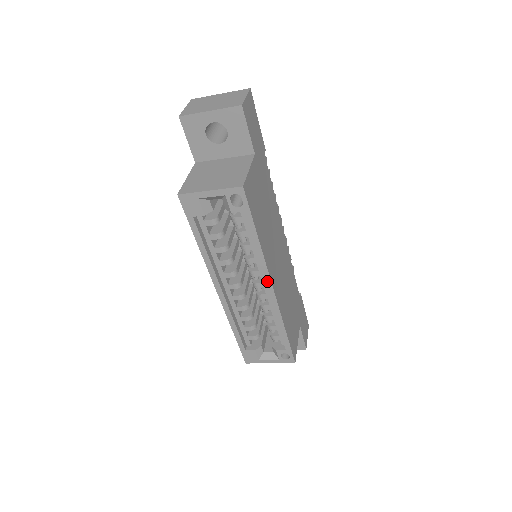
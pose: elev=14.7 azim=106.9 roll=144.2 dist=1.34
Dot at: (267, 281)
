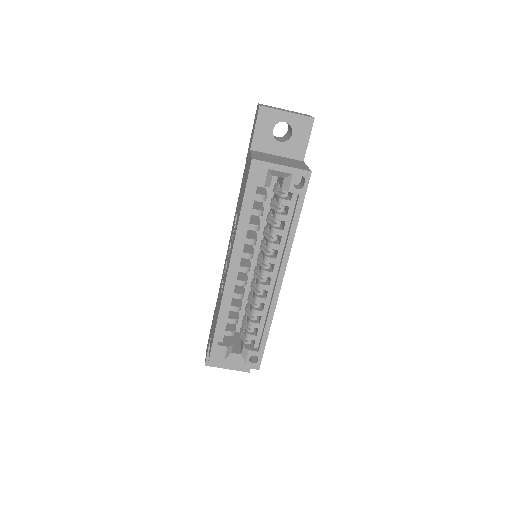
Dot at: (282, 269)
